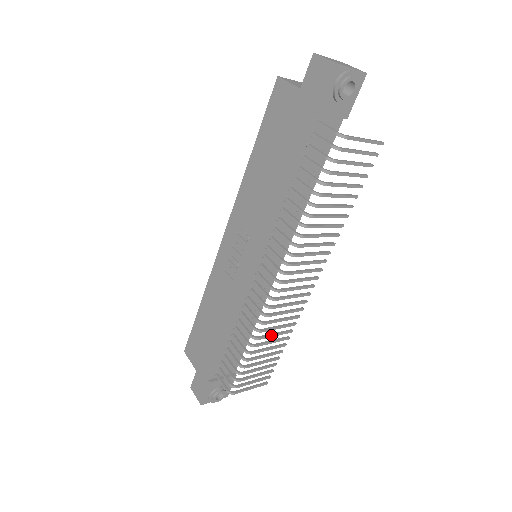
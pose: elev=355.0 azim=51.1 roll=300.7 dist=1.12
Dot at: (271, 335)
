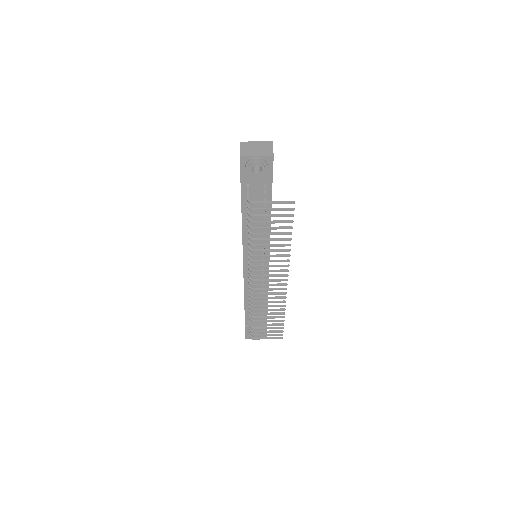
Dot at: (264, 310)
